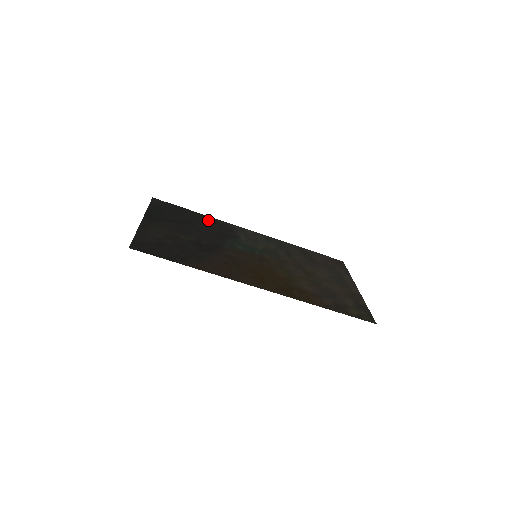
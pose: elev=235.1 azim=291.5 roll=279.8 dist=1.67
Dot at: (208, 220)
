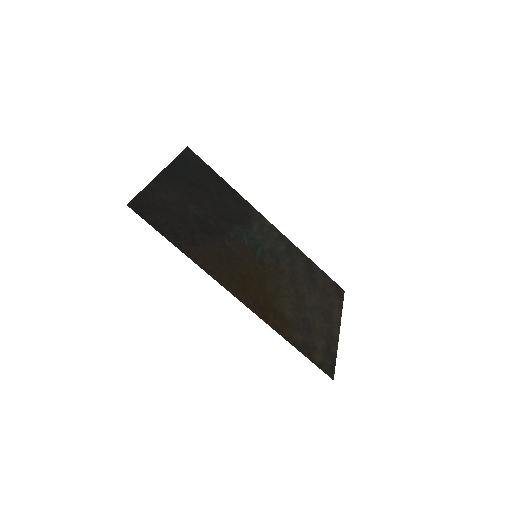
Dot at: (231, 194)
